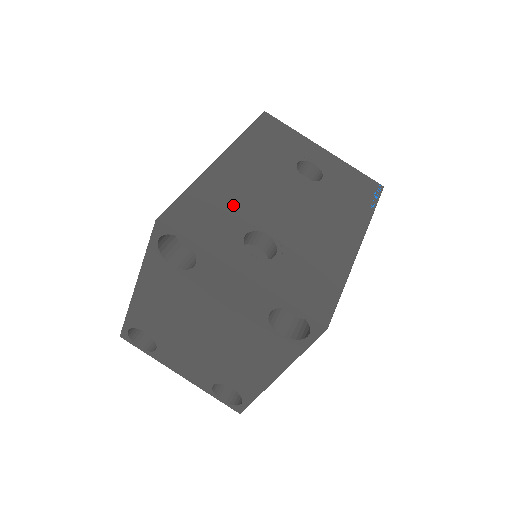
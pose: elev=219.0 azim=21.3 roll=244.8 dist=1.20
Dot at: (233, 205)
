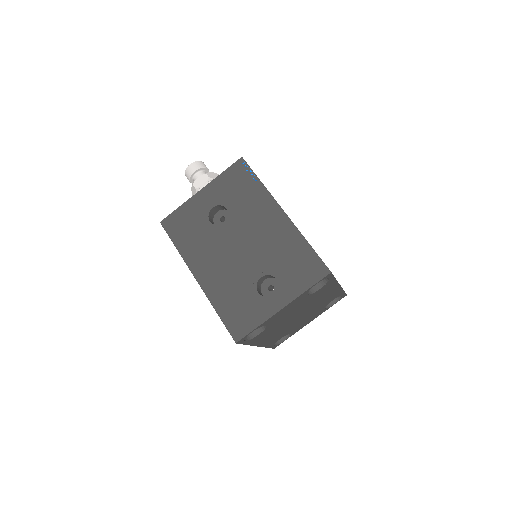
Dot at: (235, 290)
